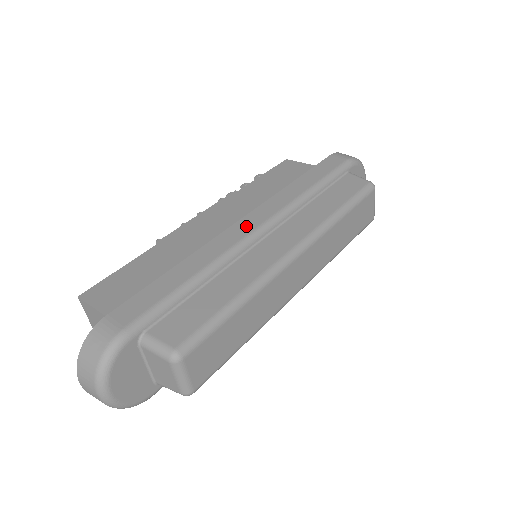
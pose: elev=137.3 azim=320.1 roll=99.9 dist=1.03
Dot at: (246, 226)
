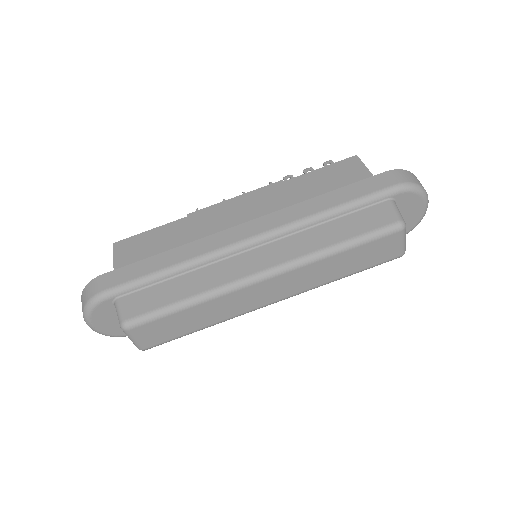
Dot at: (240, 233)
